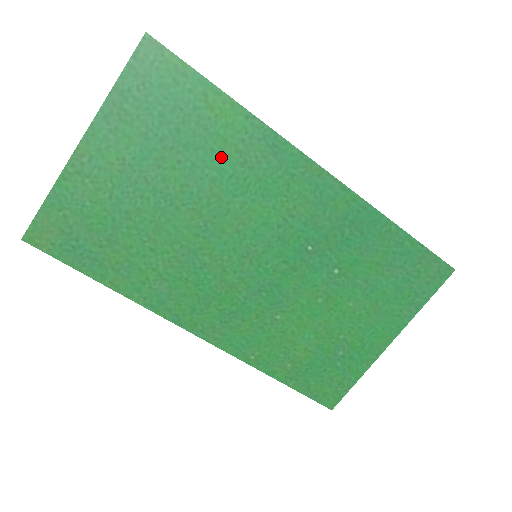
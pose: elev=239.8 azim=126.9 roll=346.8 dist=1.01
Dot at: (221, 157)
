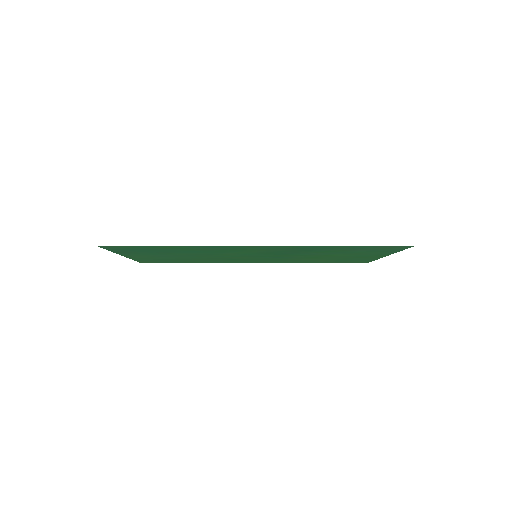
Dot at: (192, 251)
